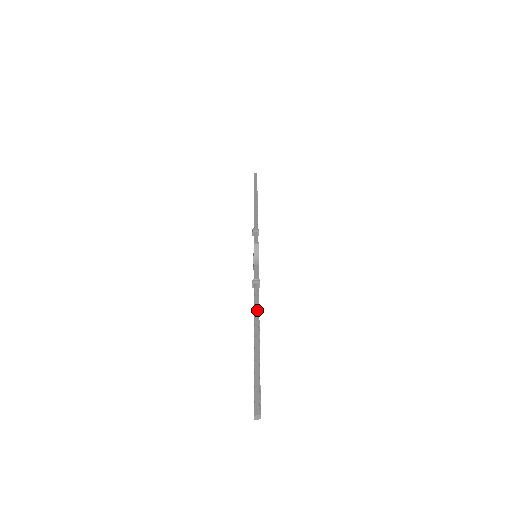
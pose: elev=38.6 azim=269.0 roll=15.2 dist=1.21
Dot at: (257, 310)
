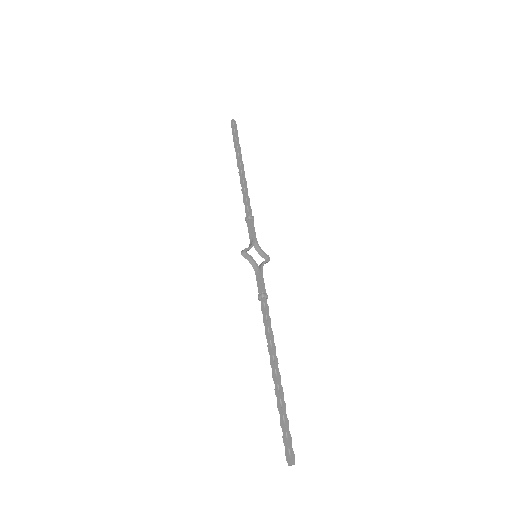
Dot at: (268, 336)
